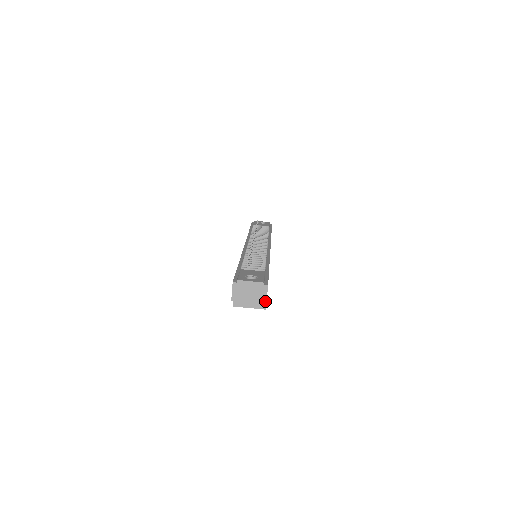
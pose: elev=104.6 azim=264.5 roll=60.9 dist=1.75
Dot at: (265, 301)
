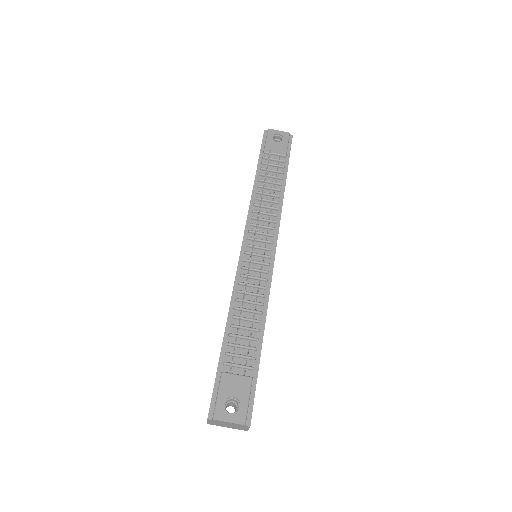
Dot at: (246, 430)
